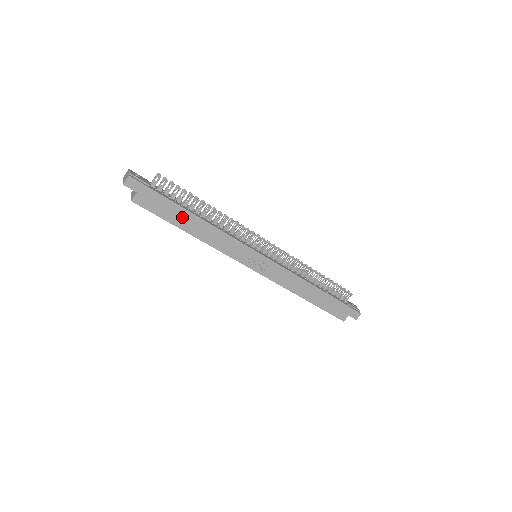
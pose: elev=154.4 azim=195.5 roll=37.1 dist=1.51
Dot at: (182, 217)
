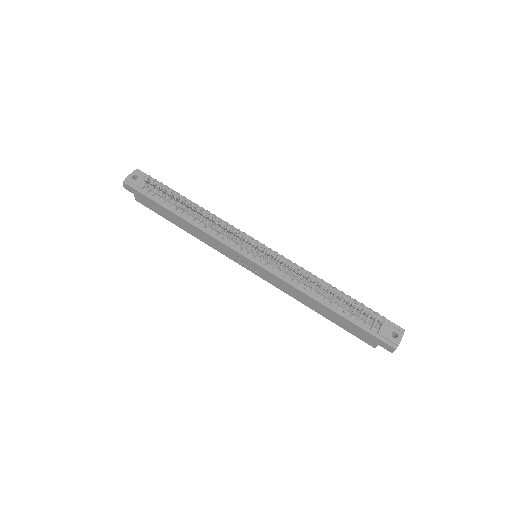
Dot at: (172, 216)
